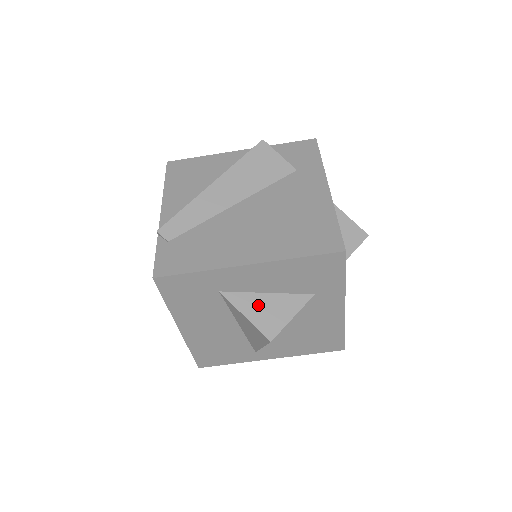
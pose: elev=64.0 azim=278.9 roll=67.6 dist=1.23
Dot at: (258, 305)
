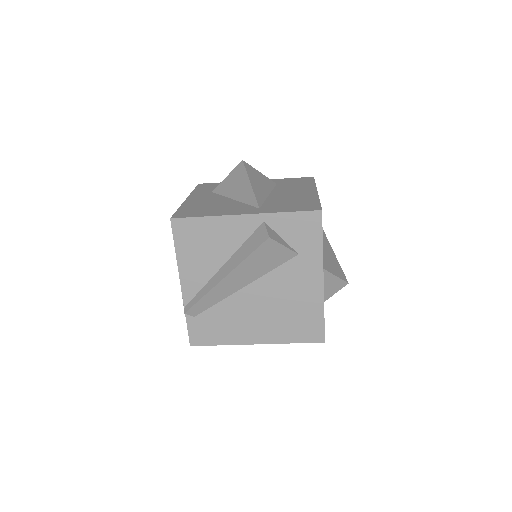
Dot at: occluded
